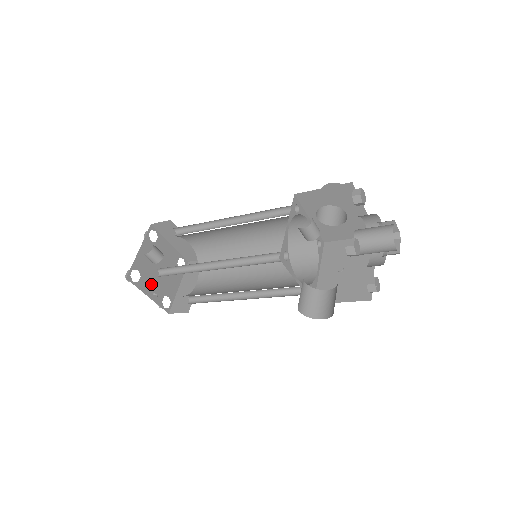
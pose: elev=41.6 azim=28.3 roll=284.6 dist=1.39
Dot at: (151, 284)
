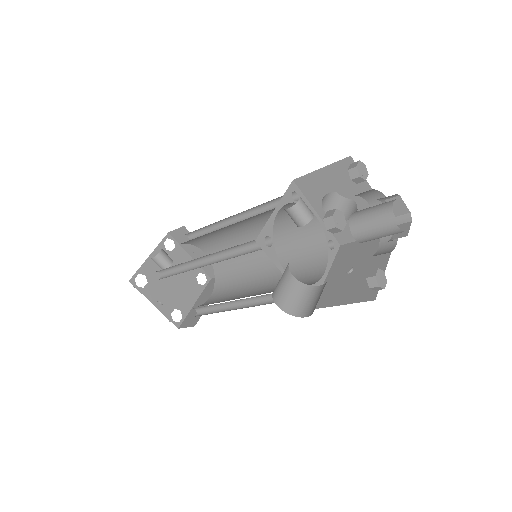
Dot at: (160, 293)
